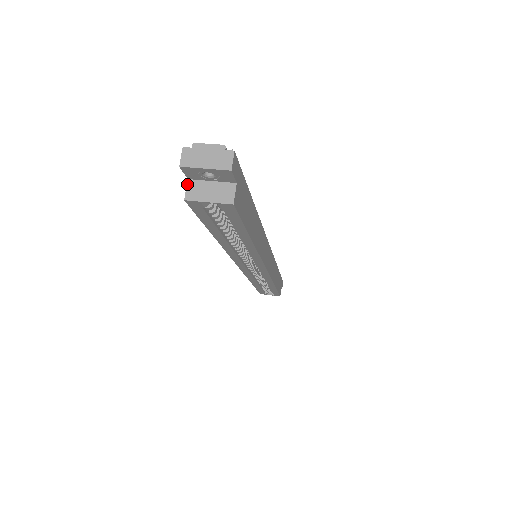
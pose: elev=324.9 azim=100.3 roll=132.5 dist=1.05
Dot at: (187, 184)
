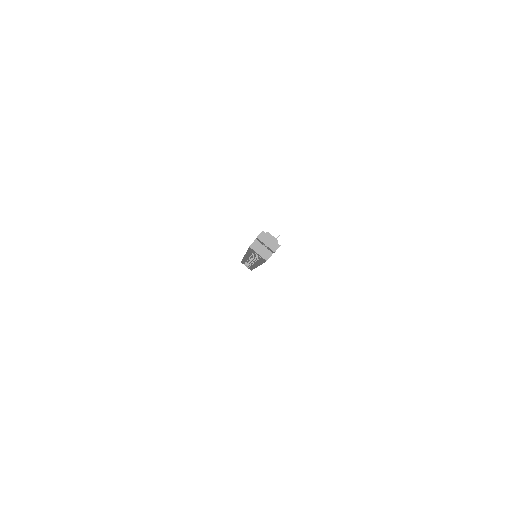
Dot at: (254, 241)
